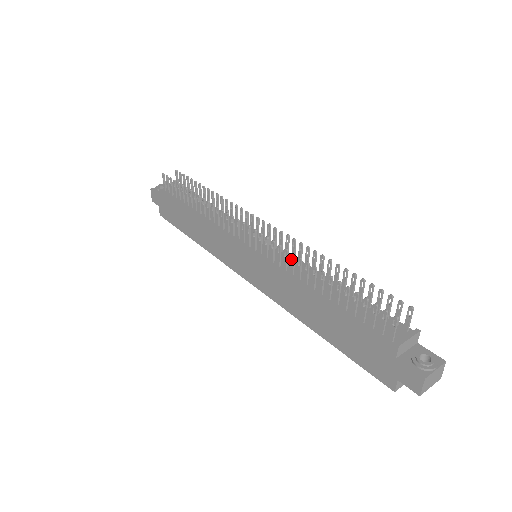
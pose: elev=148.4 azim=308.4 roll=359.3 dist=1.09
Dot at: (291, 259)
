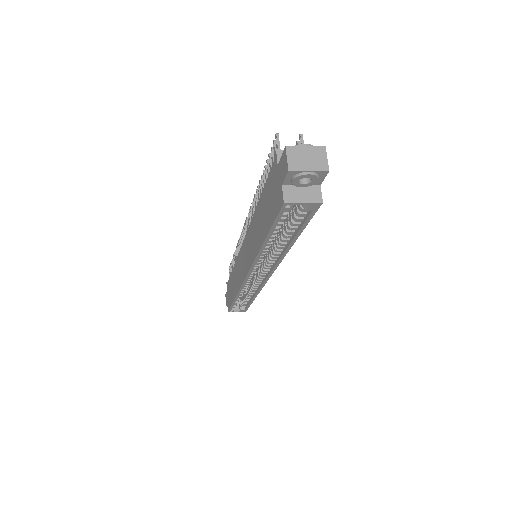
Dot at: (254, 205)
